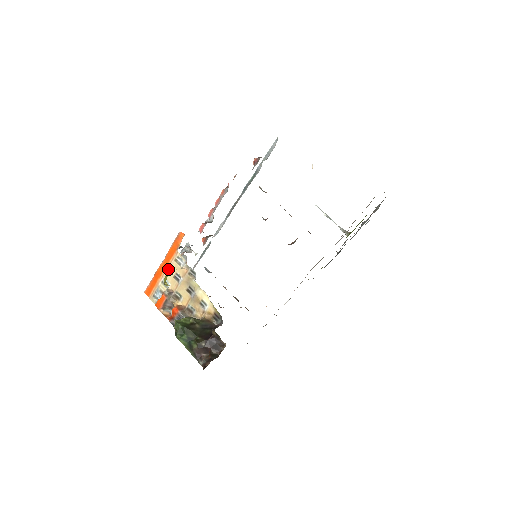
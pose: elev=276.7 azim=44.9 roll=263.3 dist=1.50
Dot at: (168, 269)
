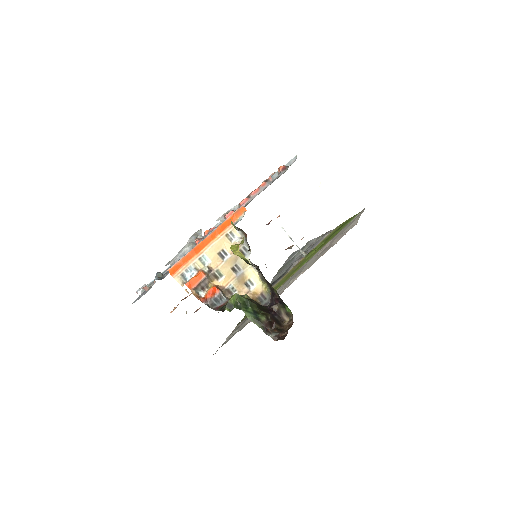
Dot at: (214, 244)
